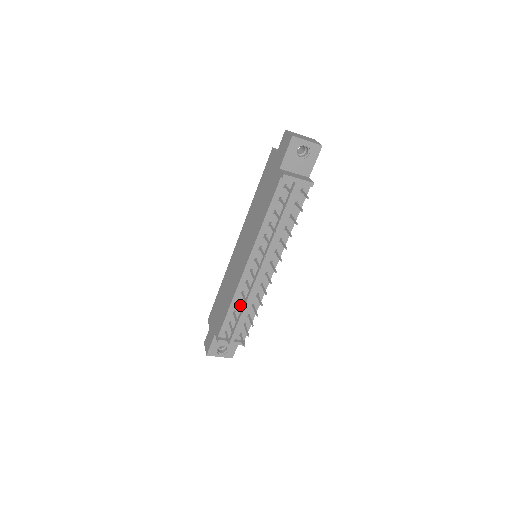
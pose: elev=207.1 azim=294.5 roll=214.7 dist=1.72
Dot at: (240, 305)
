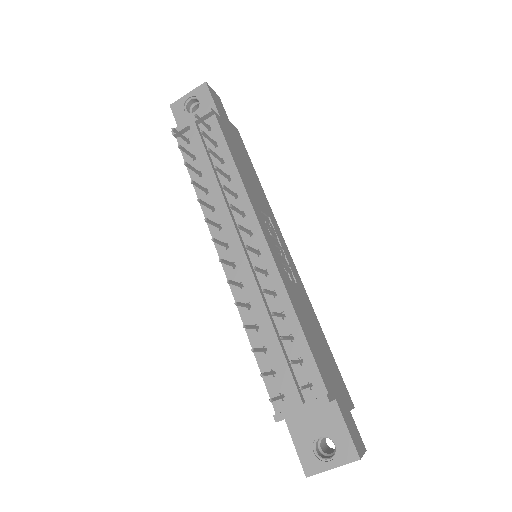
Dot at: (264, 330)
